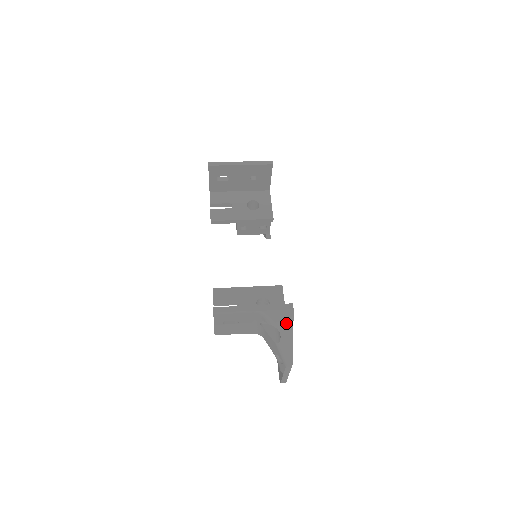
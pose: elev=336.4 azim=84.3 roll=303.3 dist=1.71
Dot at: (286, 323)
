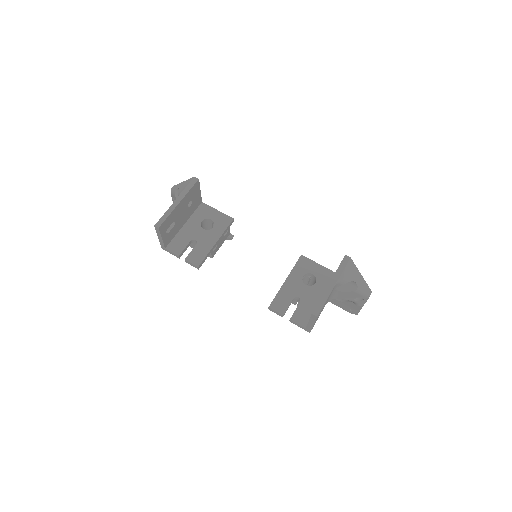
Dot at: (353, 271)
